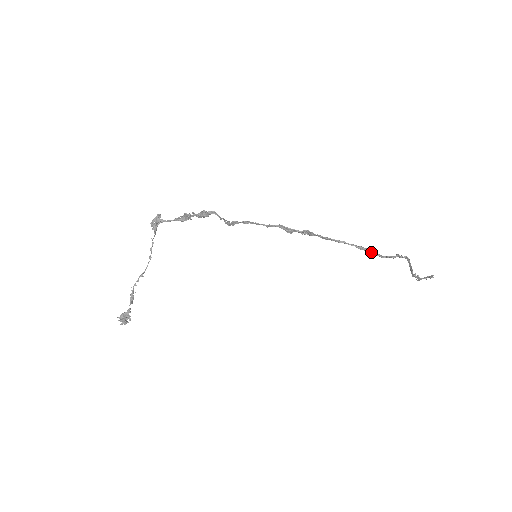
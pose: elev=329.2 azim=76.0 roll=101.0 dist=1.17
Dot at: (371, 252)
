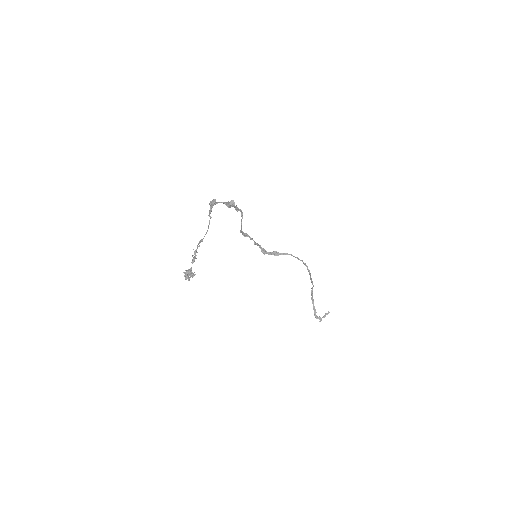
Dot at: (308, 270)
